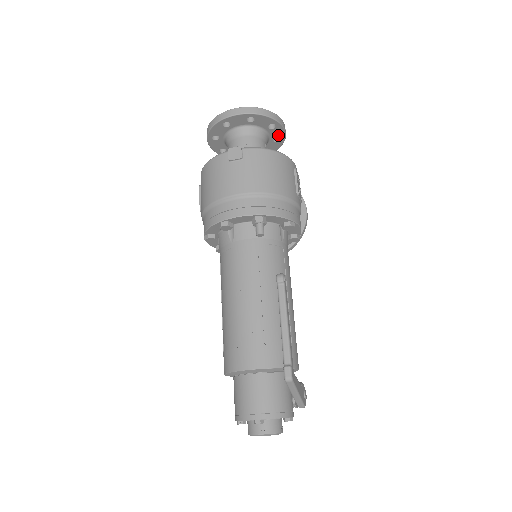
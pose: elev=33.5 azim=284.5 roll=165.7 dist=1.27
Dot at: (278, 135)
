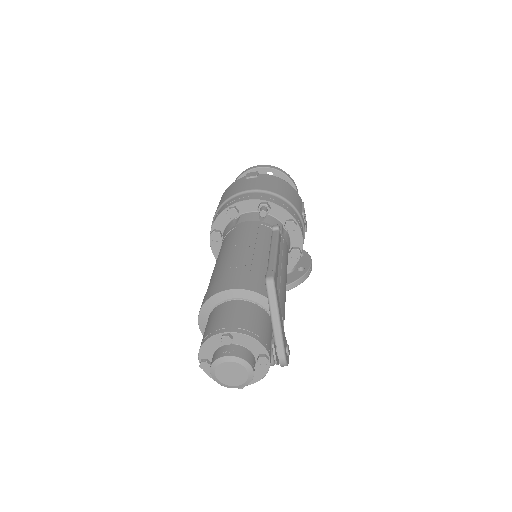
Dot at: occluded
